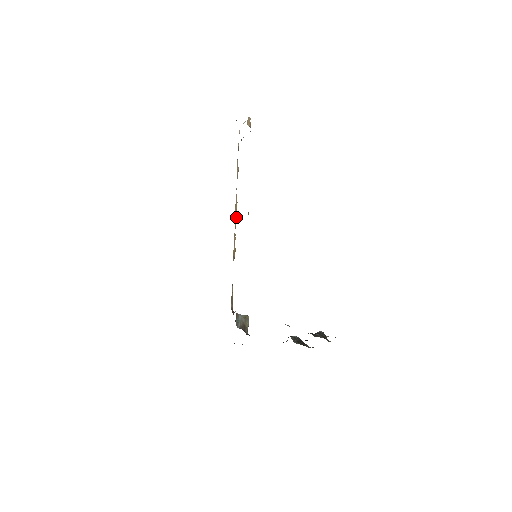
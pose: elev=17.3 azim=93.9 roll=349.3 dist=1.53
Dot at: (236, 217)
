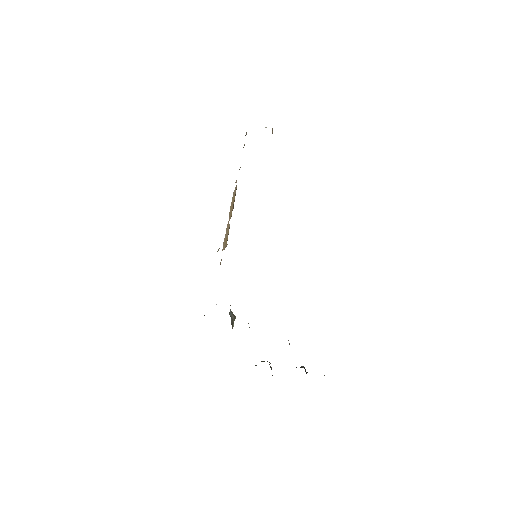
Dot at: (233, 208)
